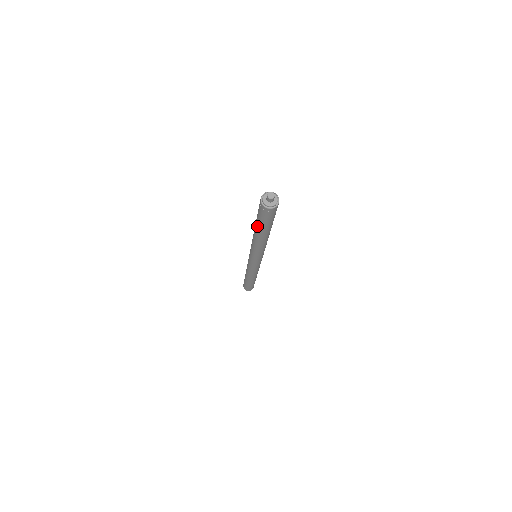
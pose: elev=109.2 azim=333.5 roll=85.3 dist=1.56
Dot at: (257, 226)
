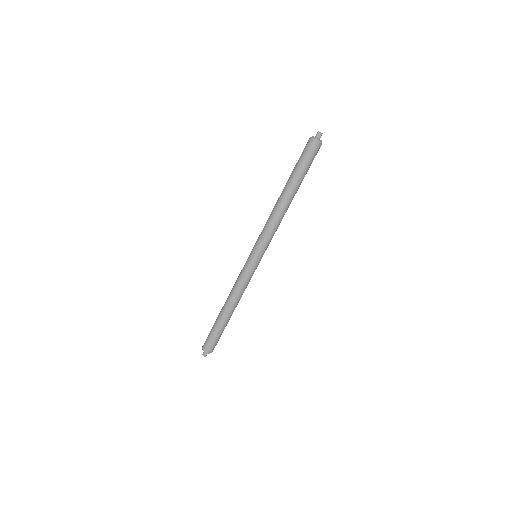
Dot at: (292, 178)
